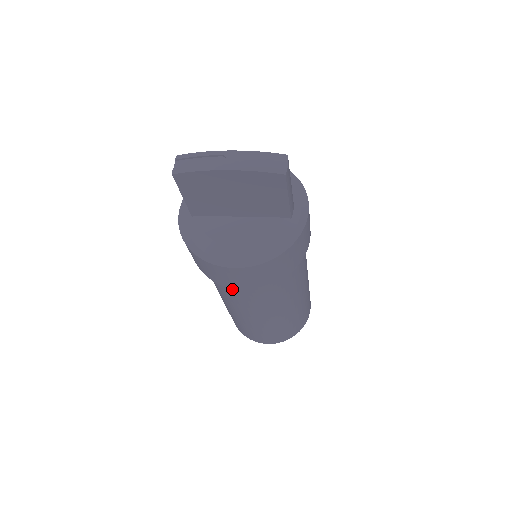
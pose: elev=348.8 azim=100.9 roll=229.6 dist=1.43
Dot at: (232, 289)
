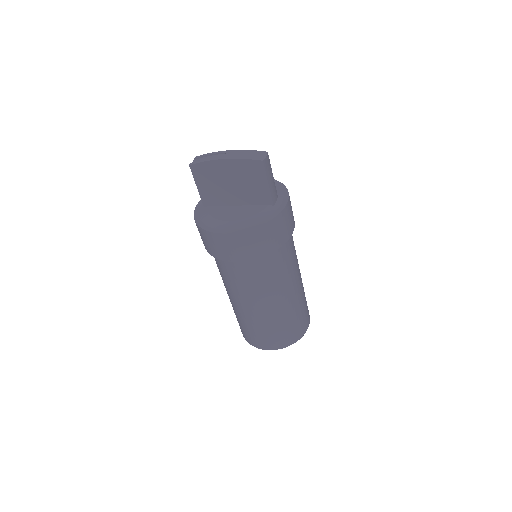
Dot at: (230, 268)
